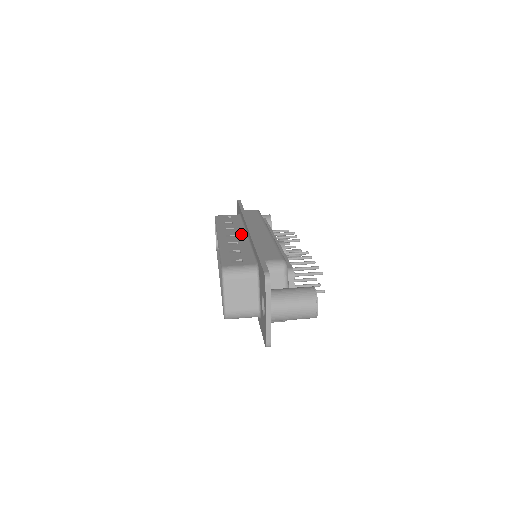
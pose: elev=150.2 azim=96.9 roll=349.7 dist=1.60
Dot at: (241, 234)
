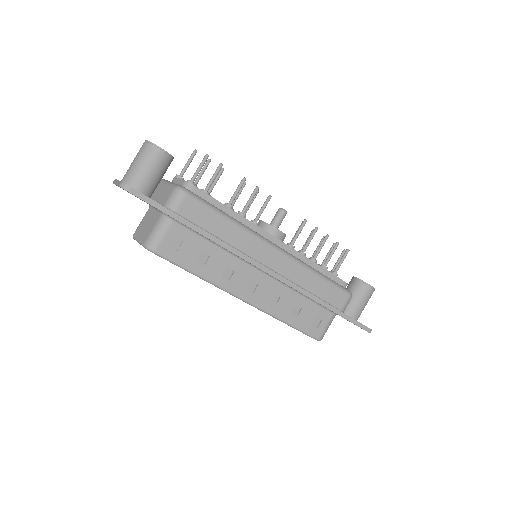
Dot at: (256, 275)
